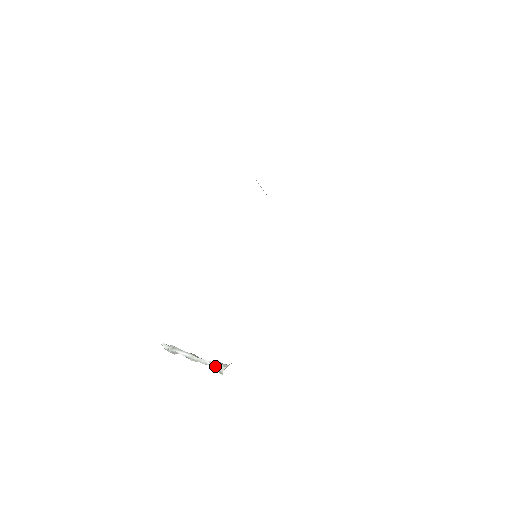
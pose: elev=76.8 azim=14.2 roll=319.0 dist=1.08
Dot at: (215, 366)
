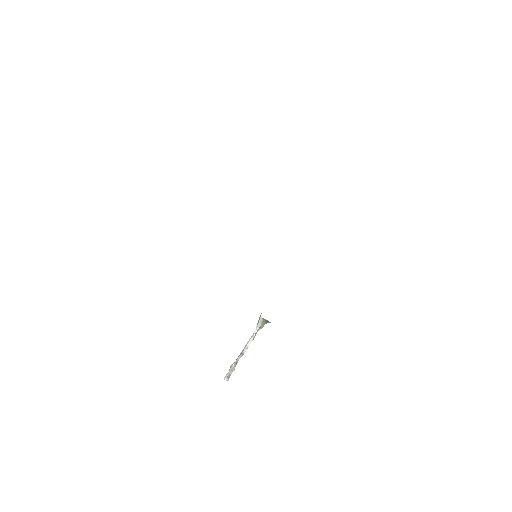
Dot at: (257, 325)
